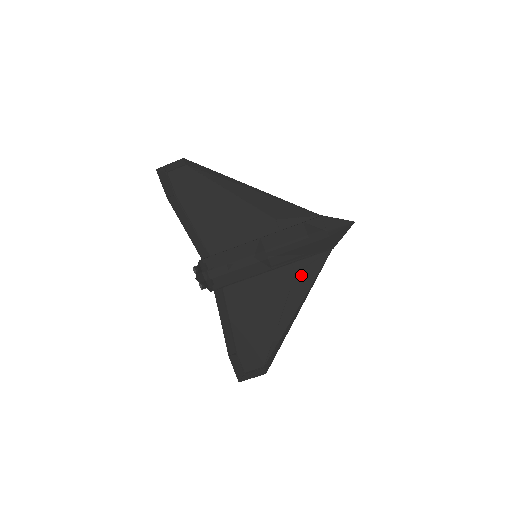
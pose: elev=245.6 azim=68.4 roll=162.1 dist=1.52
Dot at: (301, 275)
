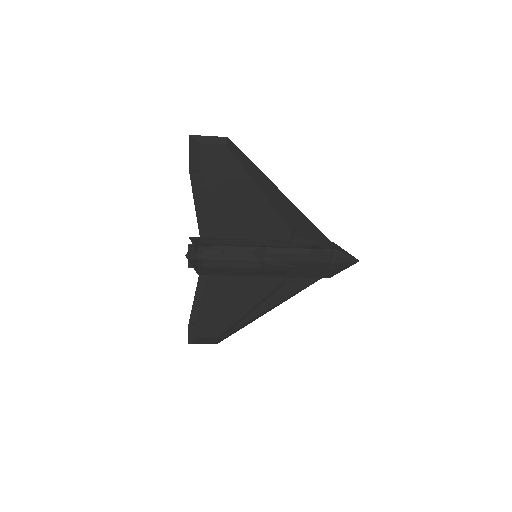
Dot at: (289, 286)
